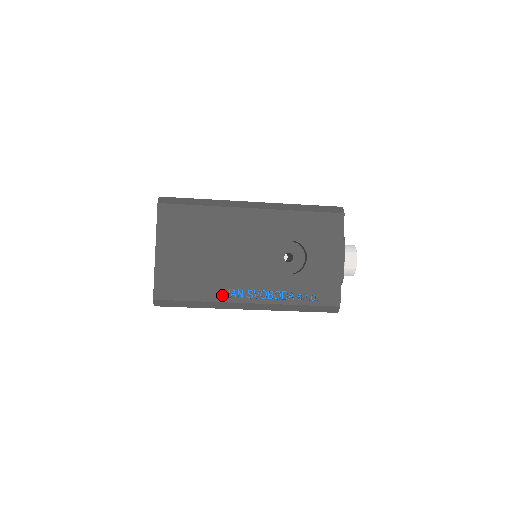
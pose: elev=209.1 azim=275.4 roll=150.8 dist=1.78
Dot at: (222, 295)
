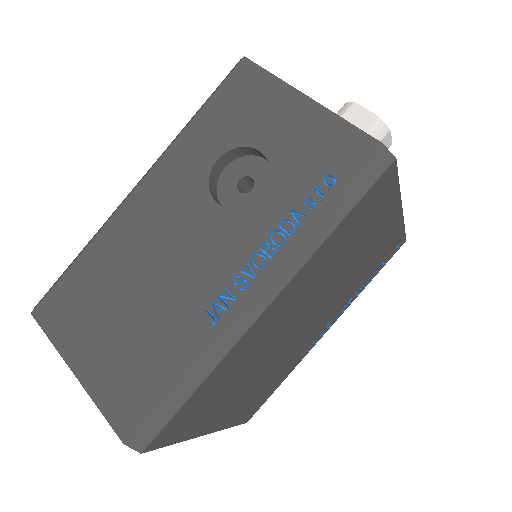
Dot at: (204, 329)
